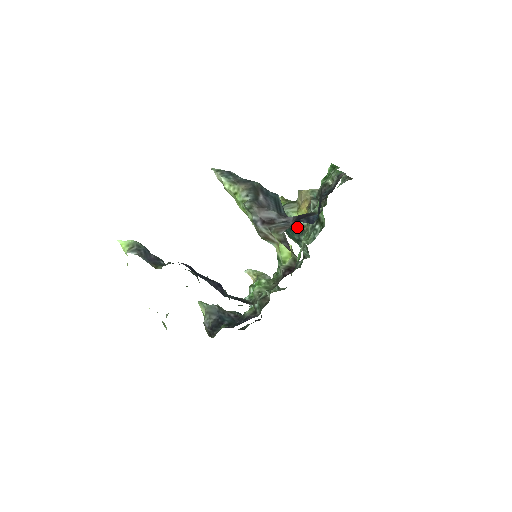
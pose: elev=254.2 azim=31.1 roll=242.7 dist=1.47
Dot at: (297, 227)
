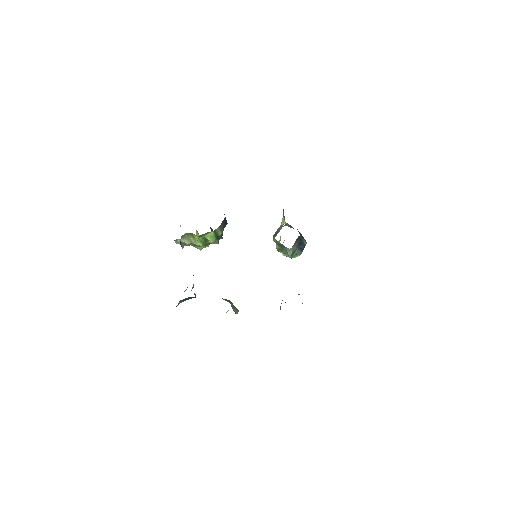
Dot at: occluded
